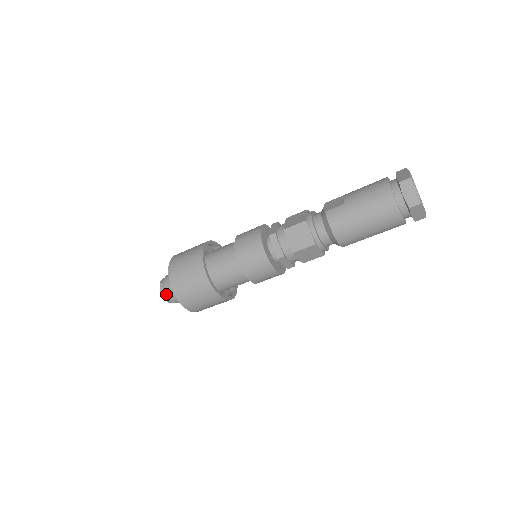
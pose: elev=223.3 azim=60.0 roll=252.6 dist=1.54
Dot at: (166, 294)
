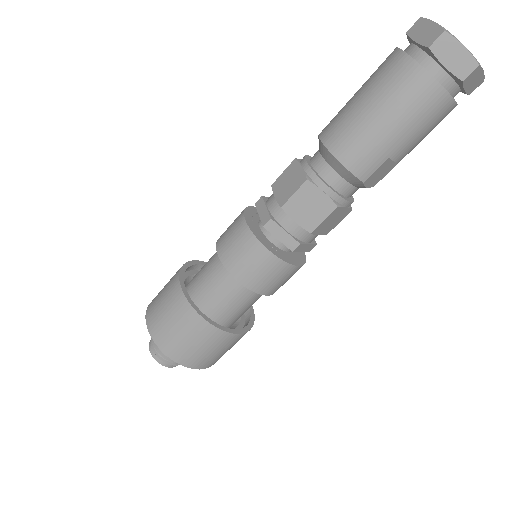
Dot at: (153, 347)
